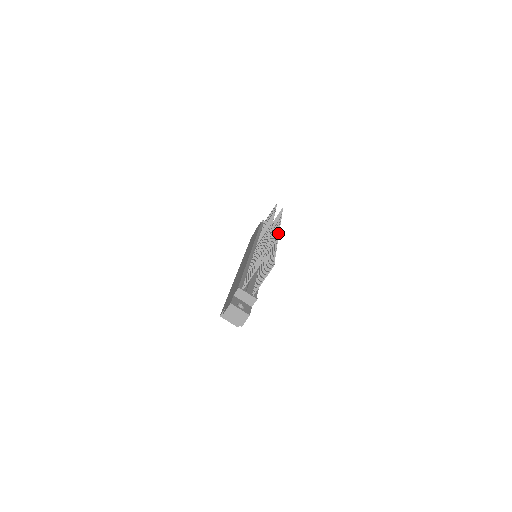
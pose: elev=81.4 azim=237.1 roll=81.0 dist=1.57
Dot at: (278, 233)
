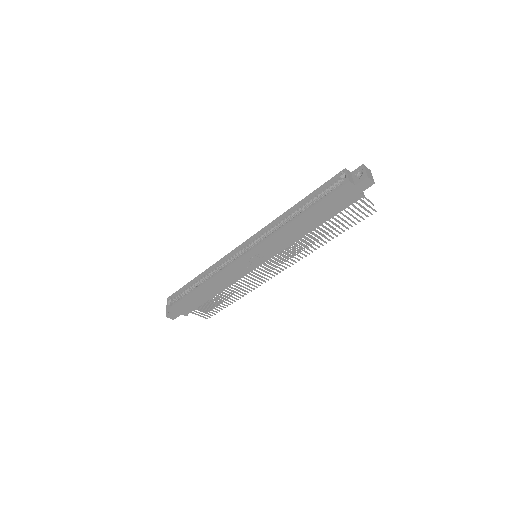
Dot at: (293, 264)
